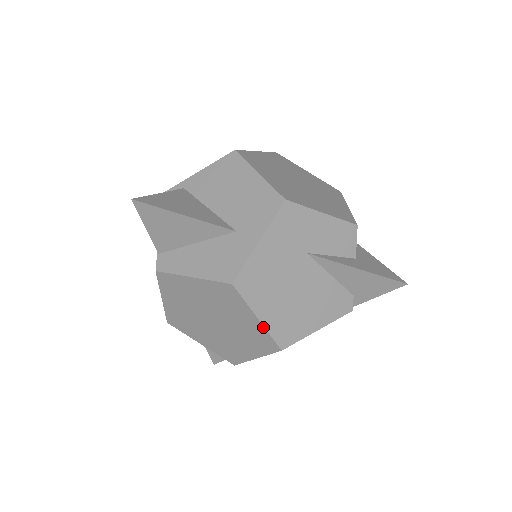
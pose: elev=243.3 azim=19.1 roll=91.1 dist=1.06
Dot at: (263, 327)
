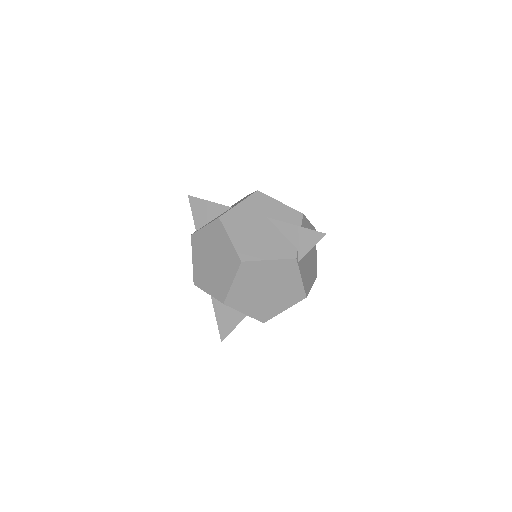
Dot at: (232, 245)
